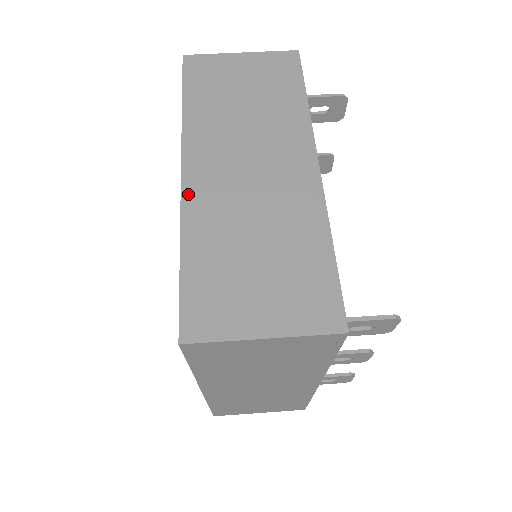
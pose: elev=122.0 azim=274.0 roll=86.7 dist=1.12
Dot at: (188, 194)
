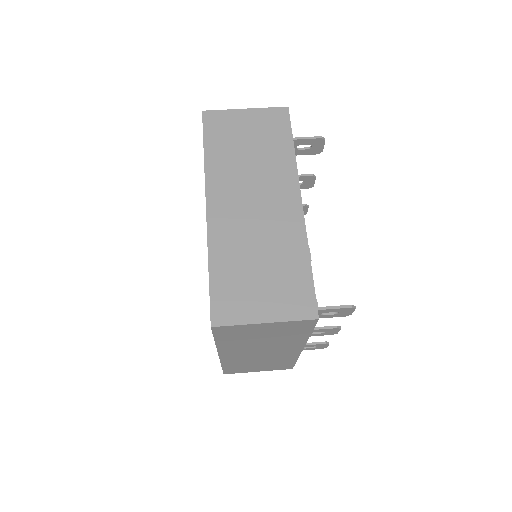
Dot at: (212, 223)
